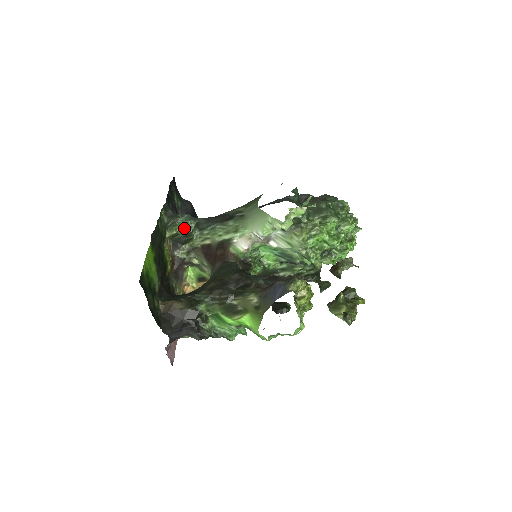
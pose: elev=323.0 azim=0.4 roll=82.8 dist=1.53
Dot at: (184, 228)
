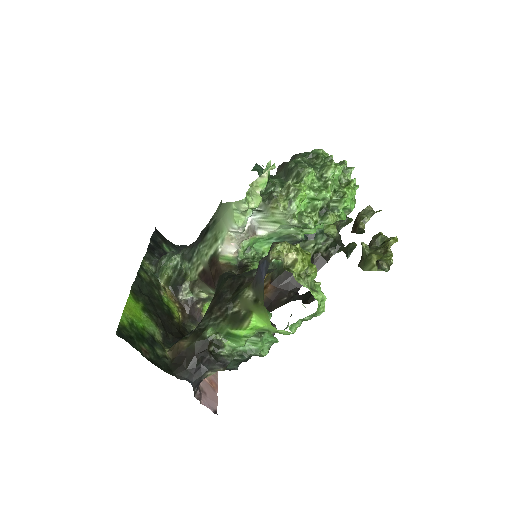
Dot at: (172, 267)
